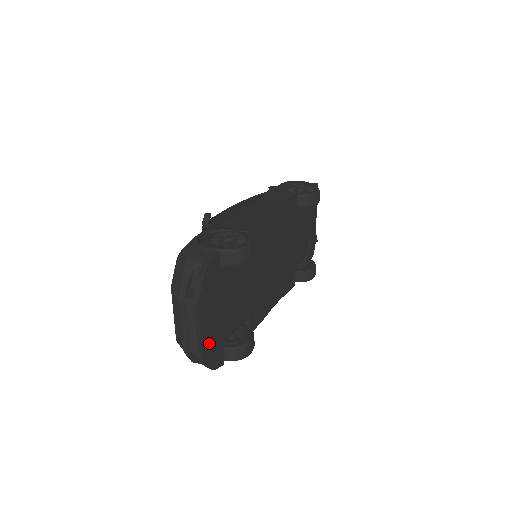
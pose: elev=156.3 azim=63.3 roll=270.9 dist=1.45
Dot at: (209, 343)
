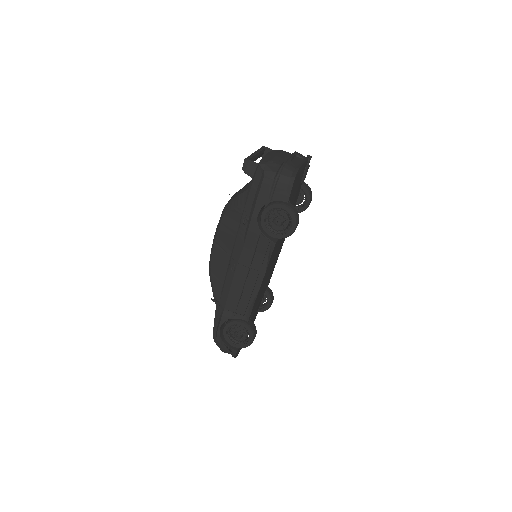
Dot at: (248, 333)
